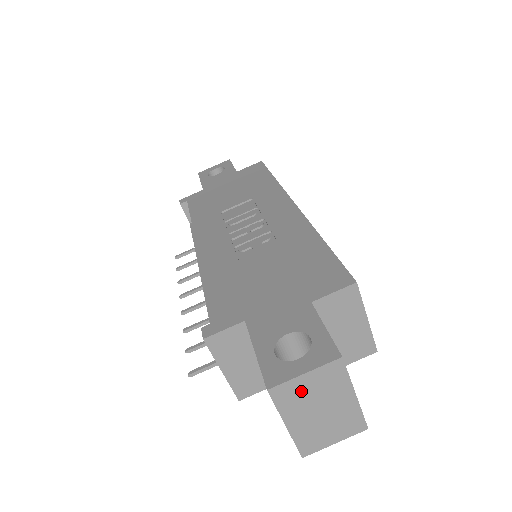
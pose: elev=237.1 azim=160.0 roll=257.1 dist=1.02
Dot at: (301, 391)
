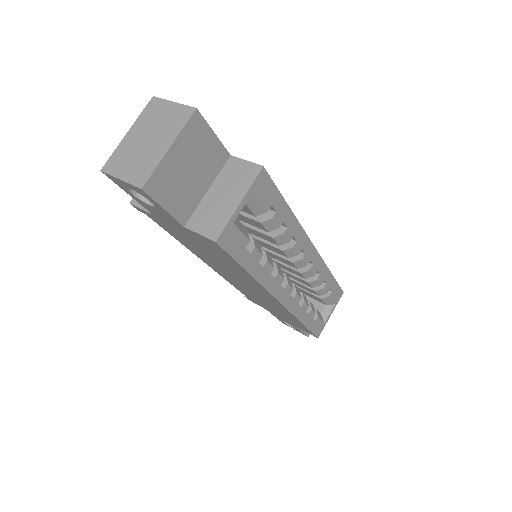
Dot at: (160, 113)
